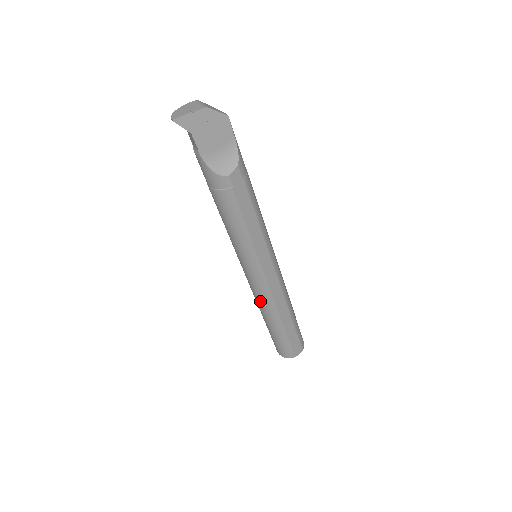
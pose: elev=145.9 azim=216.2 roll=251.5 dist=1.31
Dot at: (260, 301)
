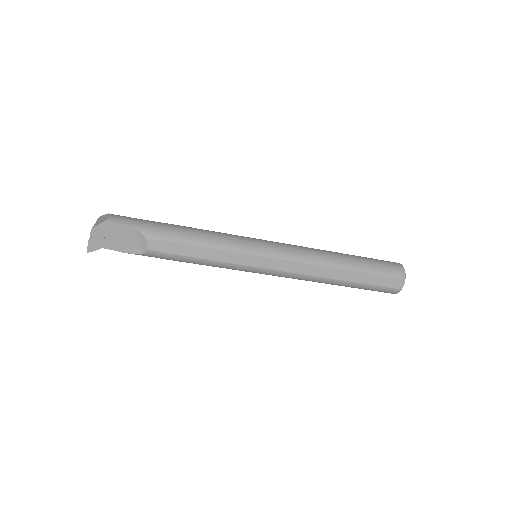
Dot at: occluded
